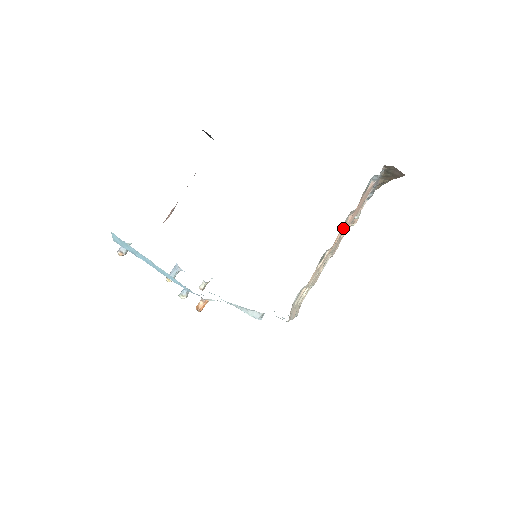
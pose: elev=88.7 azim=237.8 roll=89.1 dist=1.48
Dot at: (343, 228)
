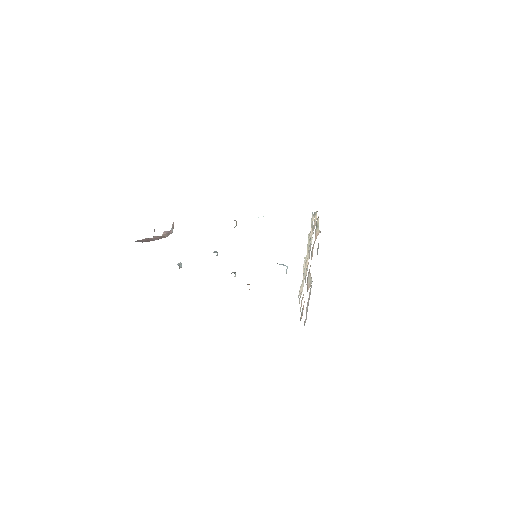
Dot at: occluded
